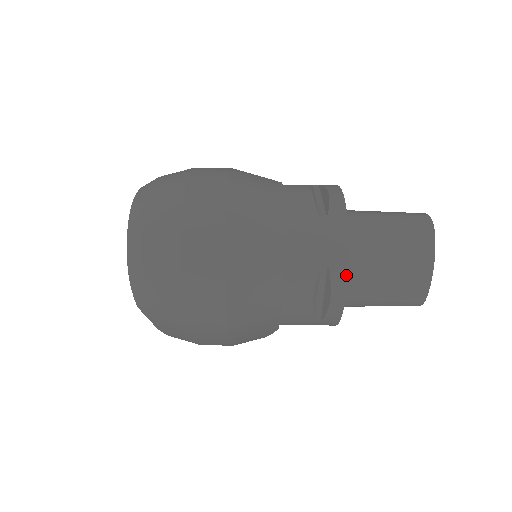
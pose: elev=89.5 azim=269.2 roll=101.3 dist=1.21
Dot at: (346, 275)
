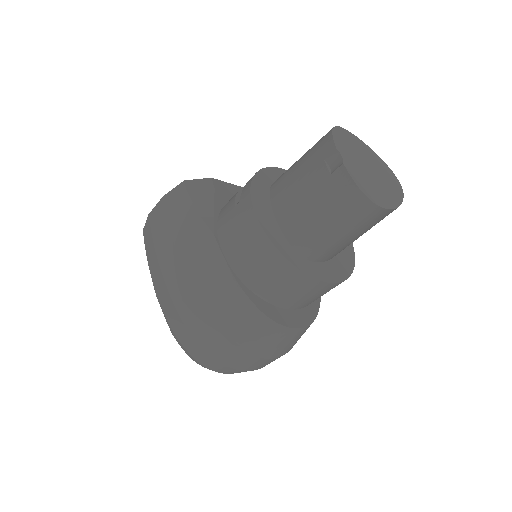
Dot at: occluded
